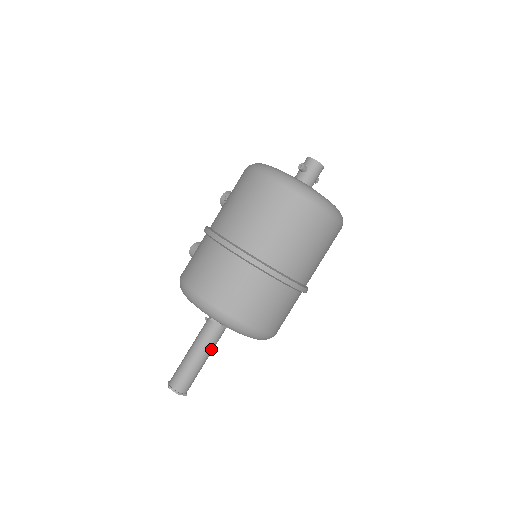
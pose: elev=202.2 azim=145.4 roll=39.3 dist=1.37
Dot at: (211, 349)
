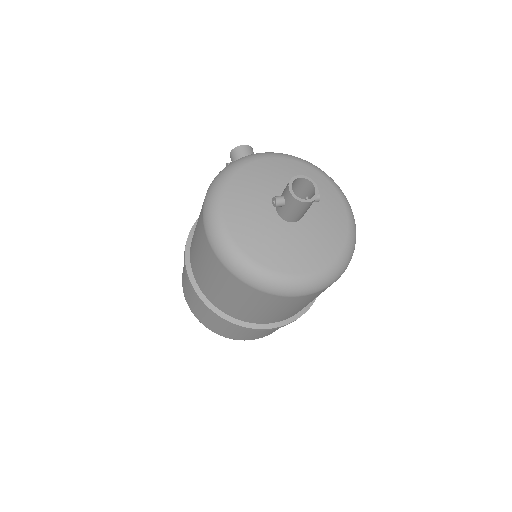
Dot at: occluded
